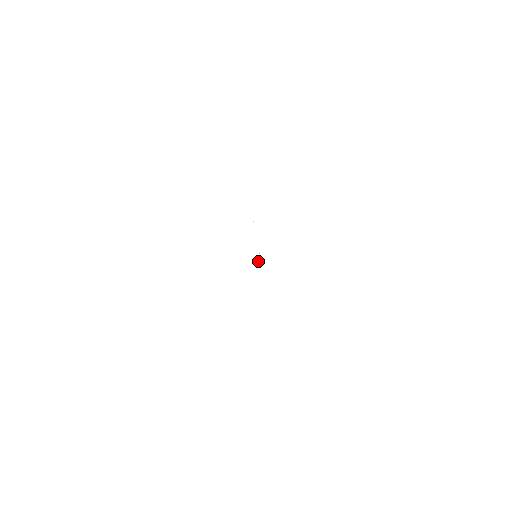
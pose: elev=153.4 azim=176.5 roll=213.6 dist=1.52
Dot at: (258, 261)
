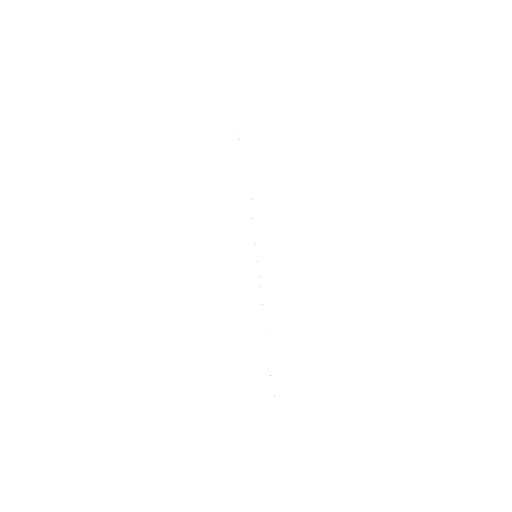
Dot at: occluded
